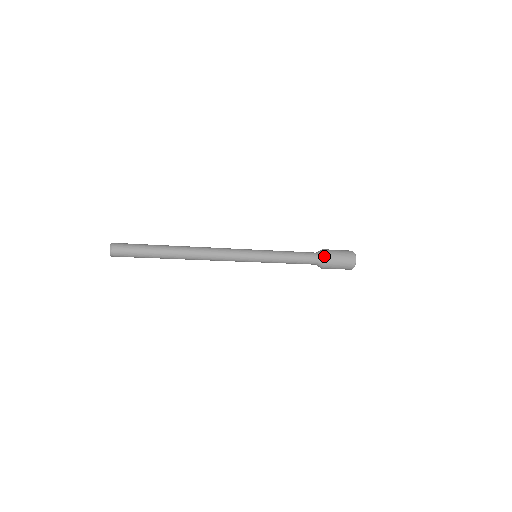
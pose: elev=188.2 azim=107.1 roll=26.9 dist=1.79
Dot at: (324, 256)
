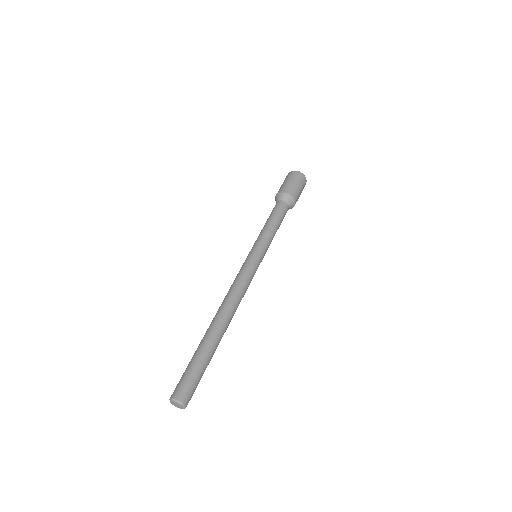
Dot at: occluded
